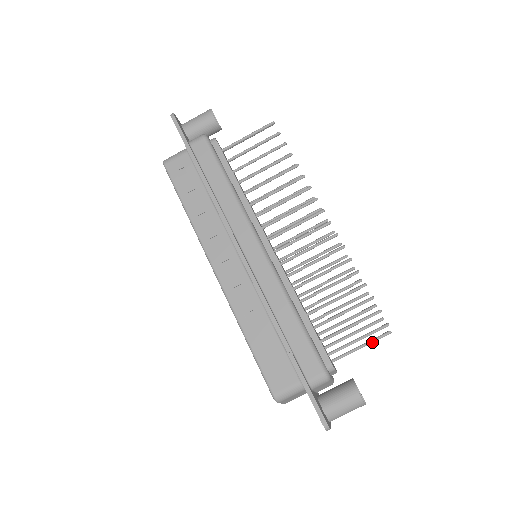
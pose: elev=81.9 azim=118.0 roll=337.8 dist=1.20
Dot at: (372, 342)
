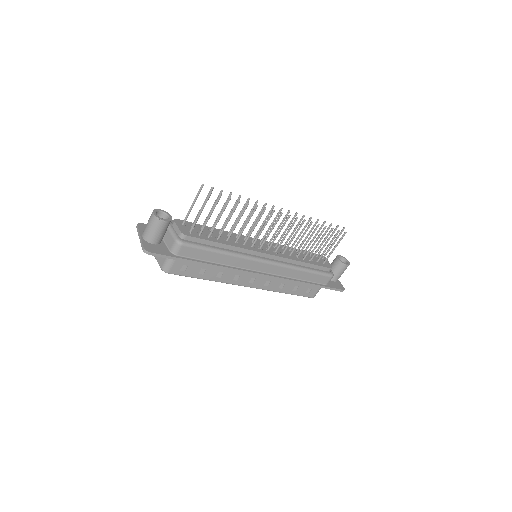
Dot at: occluded
